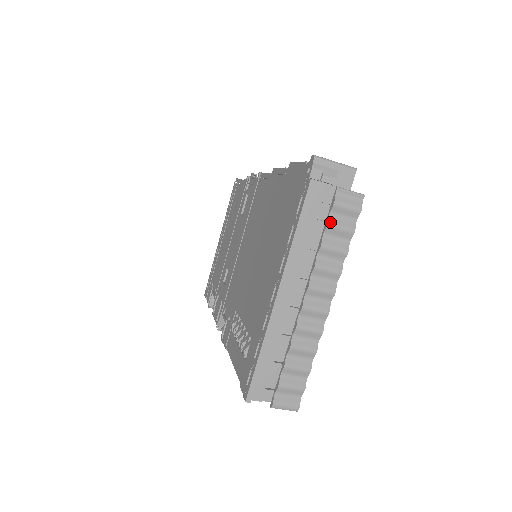
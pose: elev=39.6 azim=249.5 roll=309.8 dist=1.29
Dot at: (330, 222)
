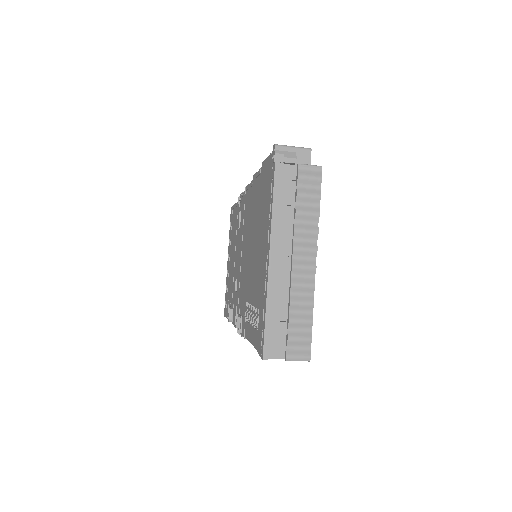
Dot at: (298, 192)
